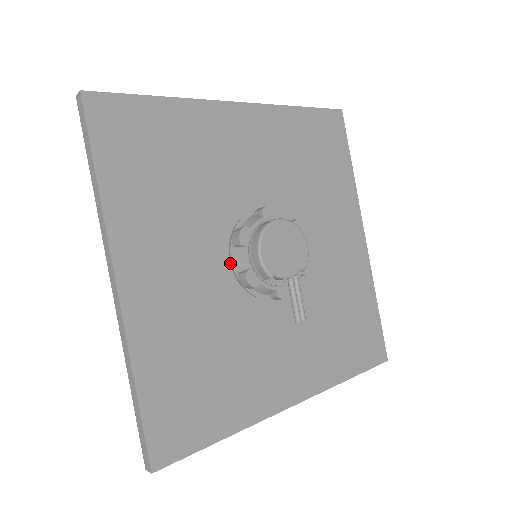
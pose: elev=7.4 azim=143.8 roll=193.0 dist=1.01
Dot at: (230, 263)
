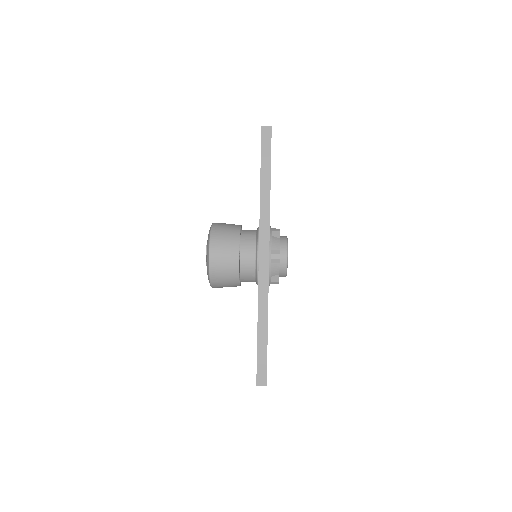
Dot at: occluded
